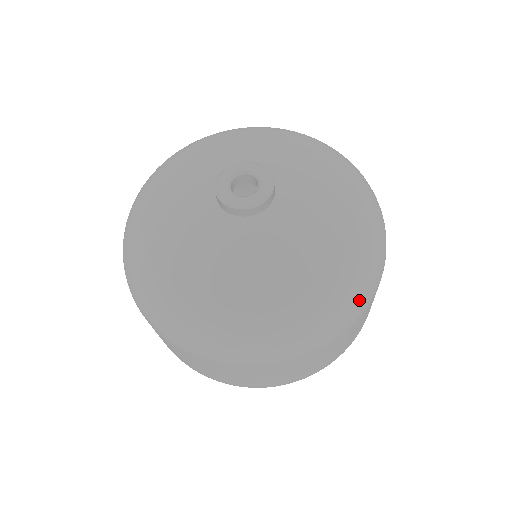
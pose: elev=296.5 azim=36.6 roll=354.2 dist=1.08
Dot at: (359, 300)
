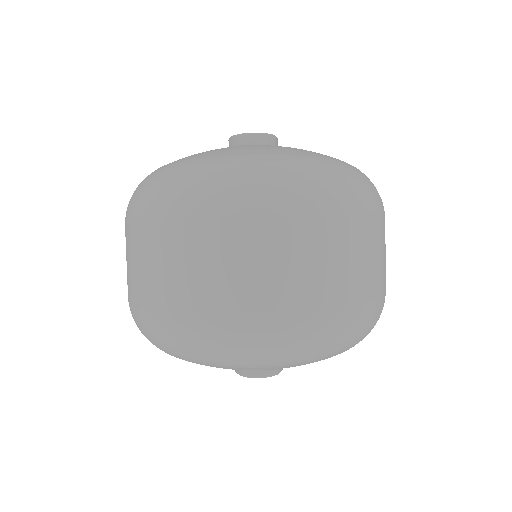
Dot at: (252, 187)
